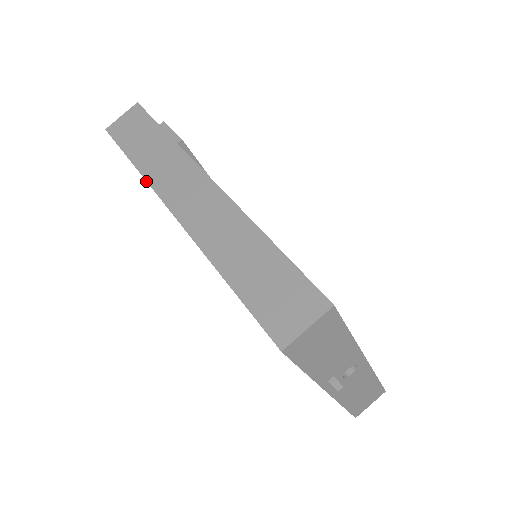
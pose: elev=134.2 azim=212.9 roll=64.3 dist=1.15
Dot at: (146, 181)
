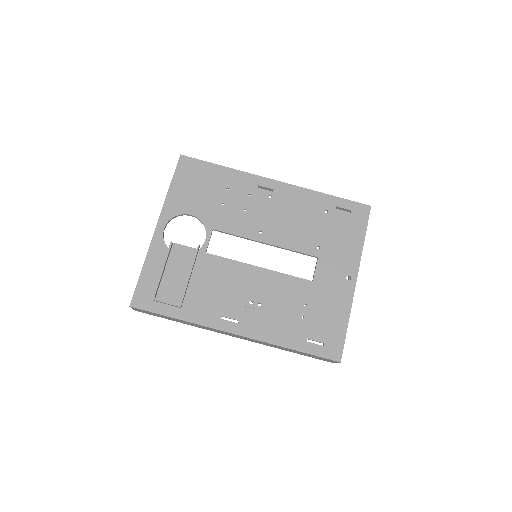
Dot at: occluded
